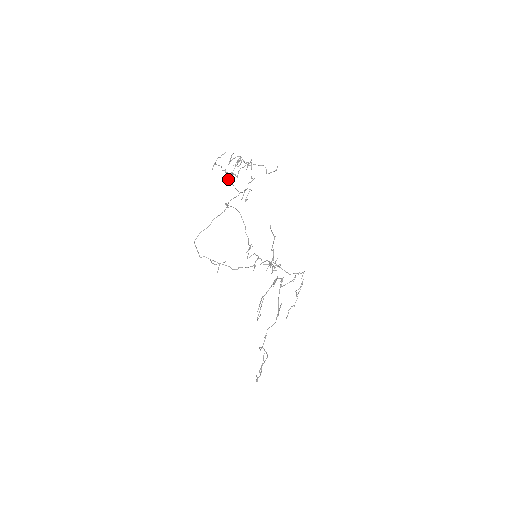
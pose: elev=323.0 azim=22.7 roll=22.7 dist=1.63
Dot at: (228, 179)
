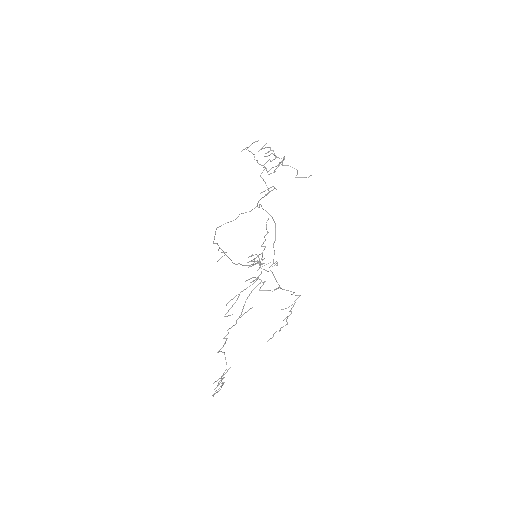
Dot at: (261, 173)
